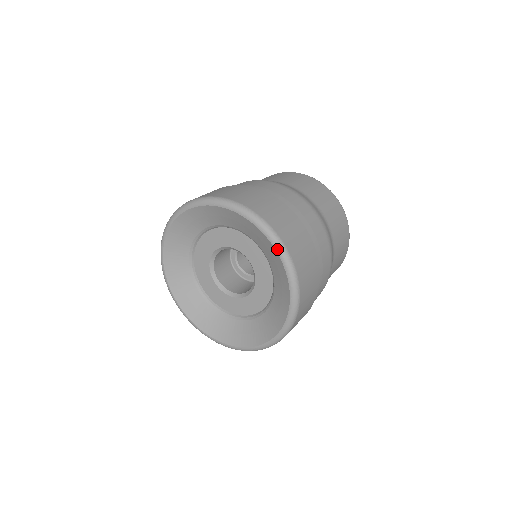
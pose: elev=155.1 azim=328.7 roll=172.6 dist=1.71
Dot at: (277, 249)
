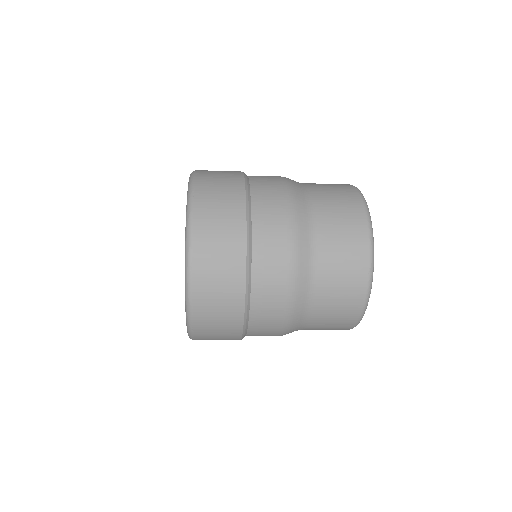
Dot at: (188, 189)
